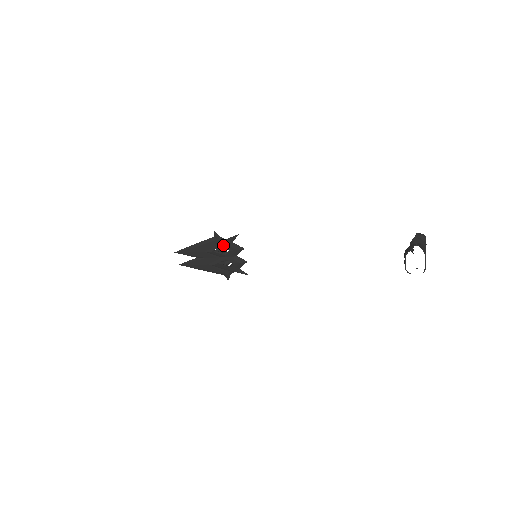
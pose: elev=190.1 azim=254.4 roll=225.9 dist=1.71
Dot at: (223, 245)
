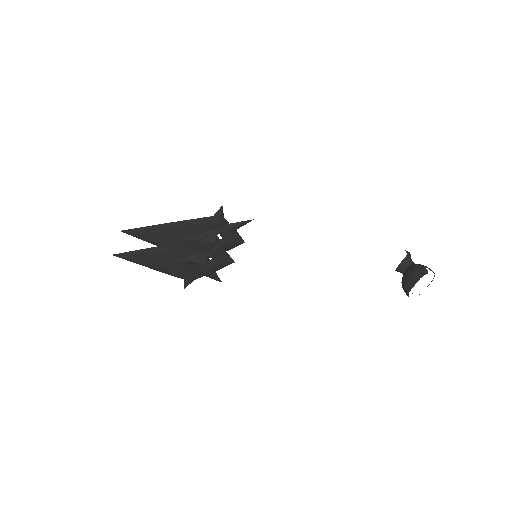
Dot at: (222, 232)
